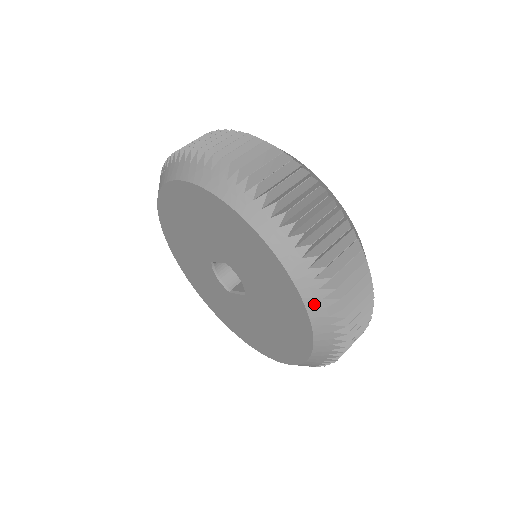
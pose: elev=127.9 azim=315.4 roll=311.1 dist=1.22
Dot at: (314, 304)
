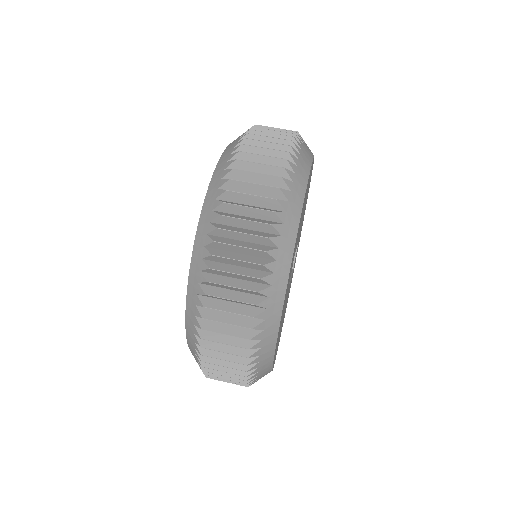
Dot at: (191, 303)
